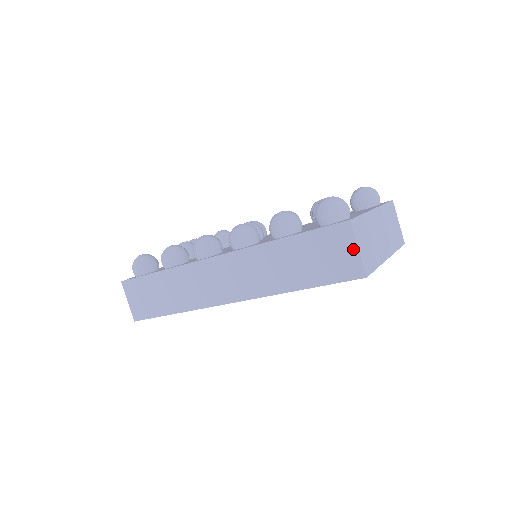
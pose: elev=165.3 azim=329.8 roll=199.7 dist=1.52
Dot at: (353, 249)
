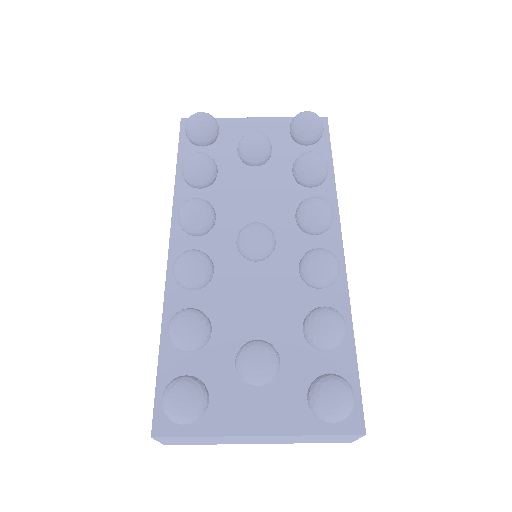
Dot at: occluded
